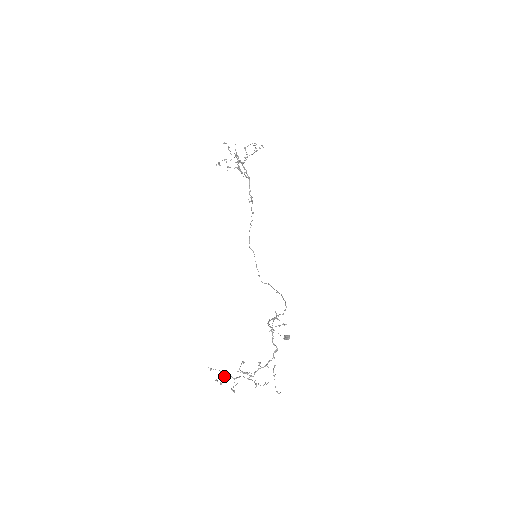
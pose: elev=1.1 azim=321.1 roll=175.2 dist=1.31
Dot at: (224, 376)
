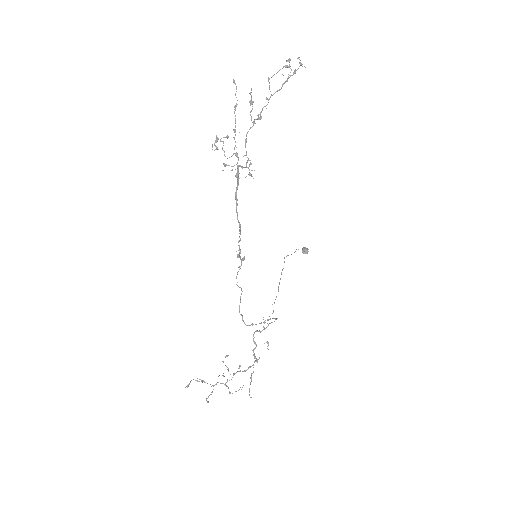
Dot at: (203, 381)
